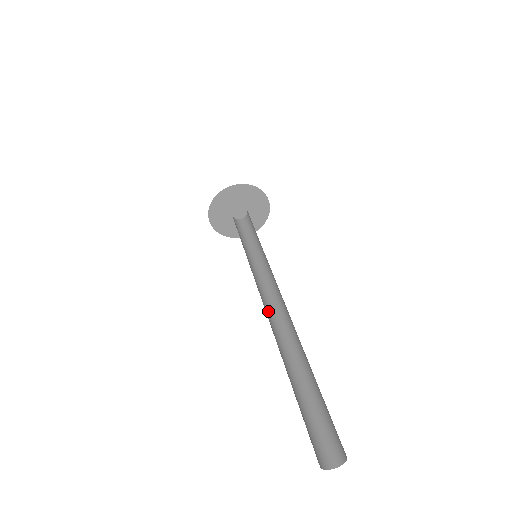
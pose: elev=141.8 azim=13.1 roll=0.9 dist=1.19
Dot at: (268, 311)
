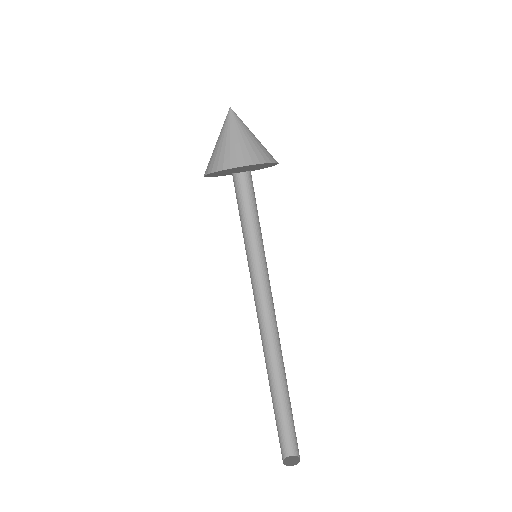
Dot at: (266, 323)
